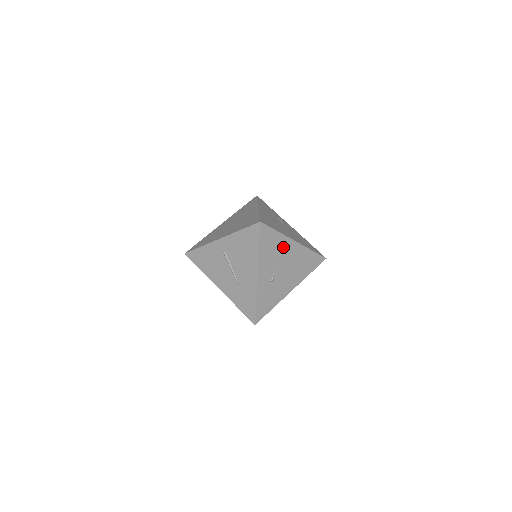
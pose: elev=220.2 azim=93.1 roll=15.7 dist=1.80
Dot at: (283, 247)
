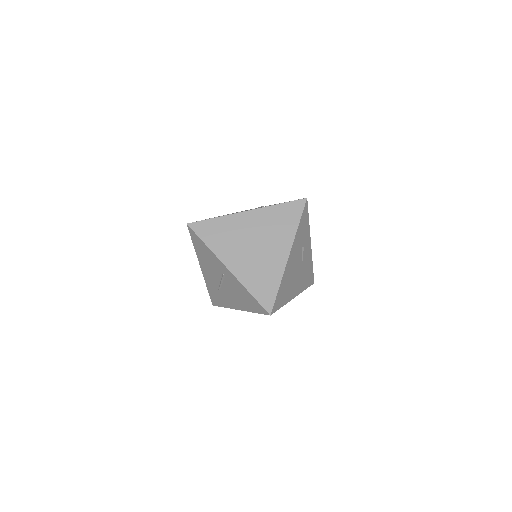
Dot at: occluded
